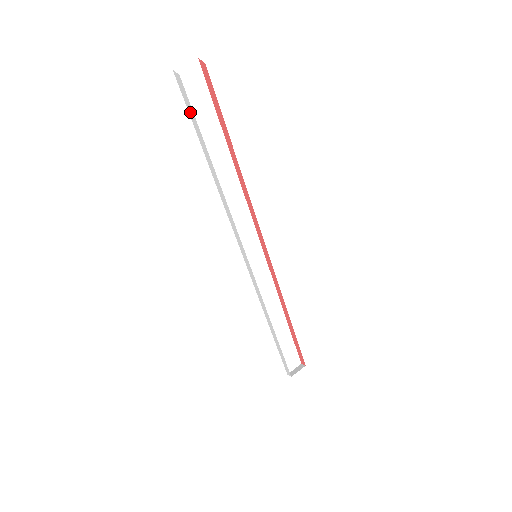
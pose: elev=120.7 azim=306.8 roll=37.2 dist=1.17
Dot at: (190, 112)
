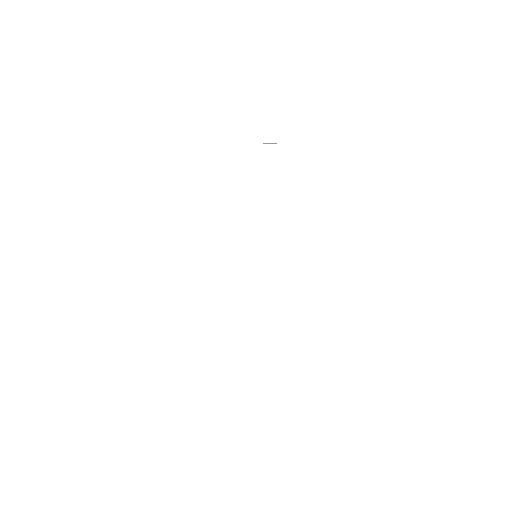
Dot at: occluded
